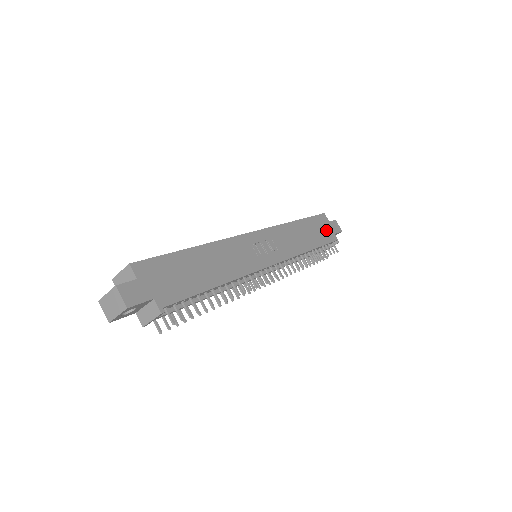
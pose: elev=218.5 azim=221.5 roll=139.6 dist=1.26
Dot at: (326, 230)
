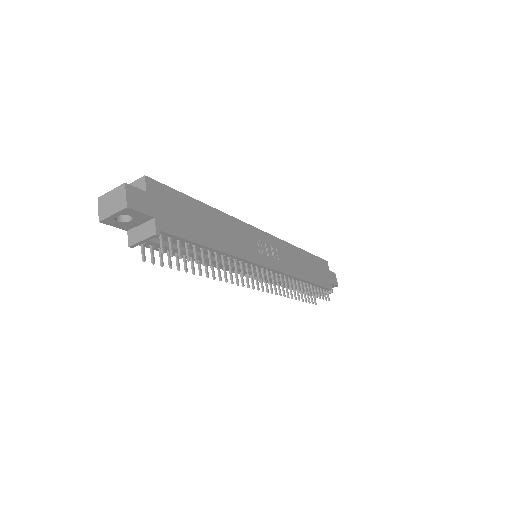
Dot at: (325, 275)
